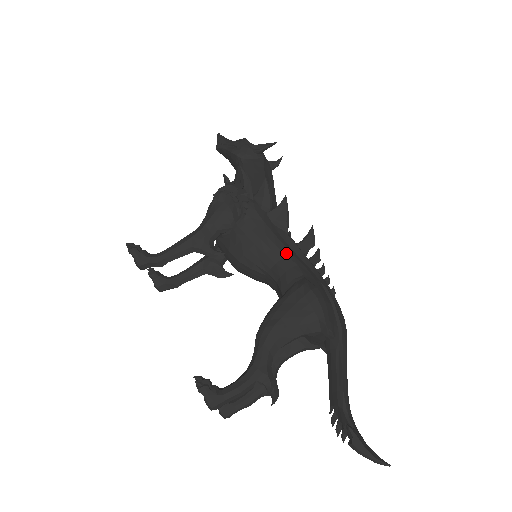
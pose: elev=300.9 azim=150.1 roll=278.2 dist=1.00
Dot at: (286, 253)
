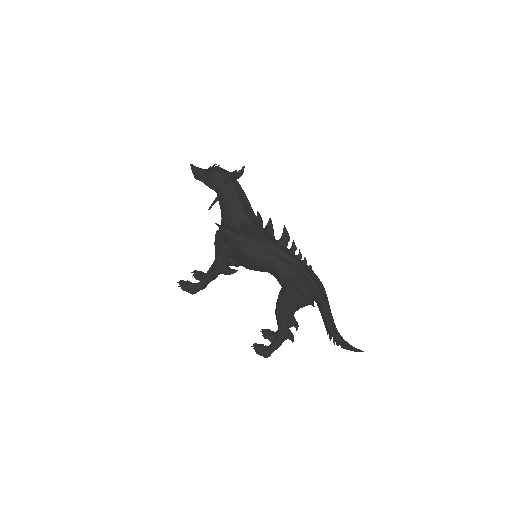
Dot at: (274, 261)
